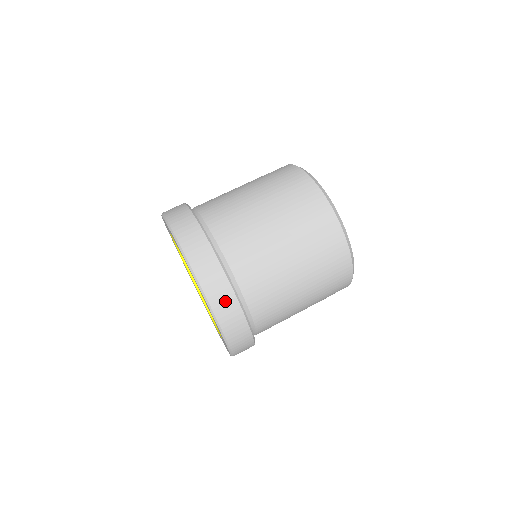
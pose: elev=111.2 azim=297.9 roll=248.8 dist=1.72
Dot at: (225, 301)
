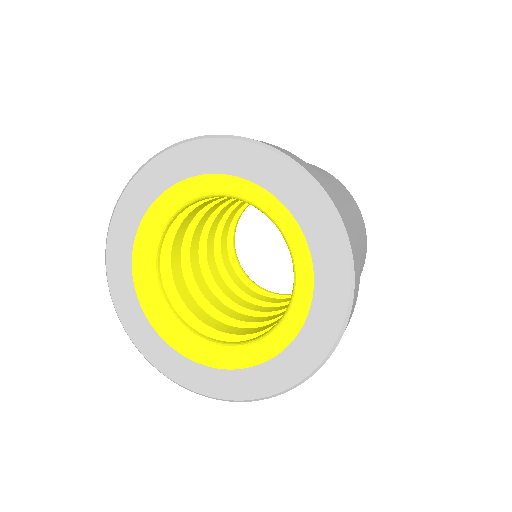
Dot at: occluded
